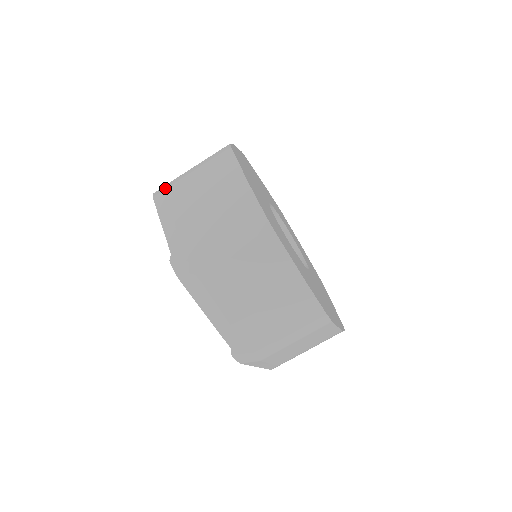
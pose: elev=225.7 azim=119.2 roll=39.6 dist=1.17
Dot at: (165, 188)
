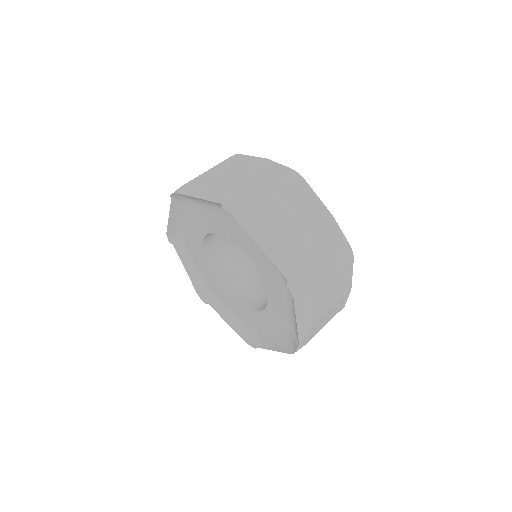
Dot at: occluded
